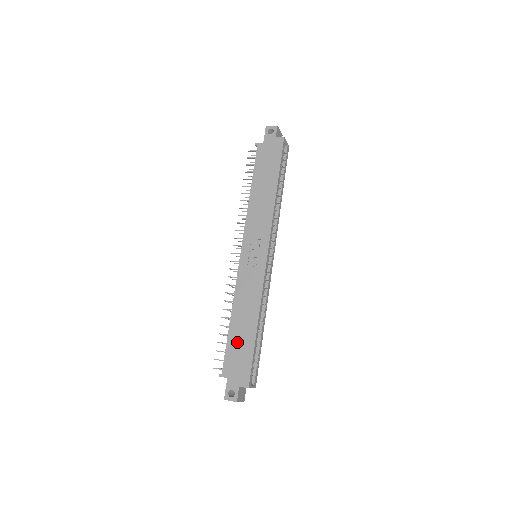
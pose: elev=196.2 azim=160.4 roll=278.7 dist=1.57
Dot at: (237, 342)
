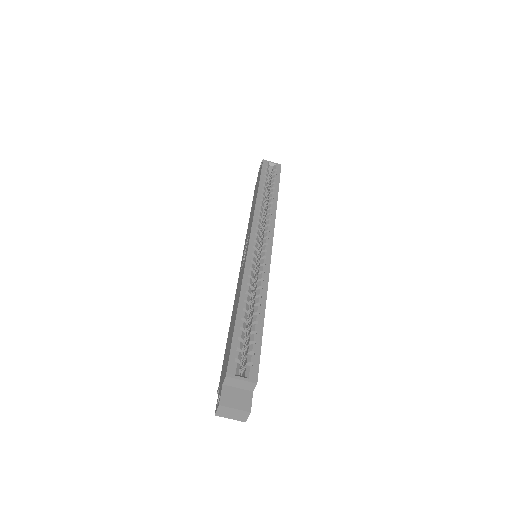
Dot at: (228, 340)
